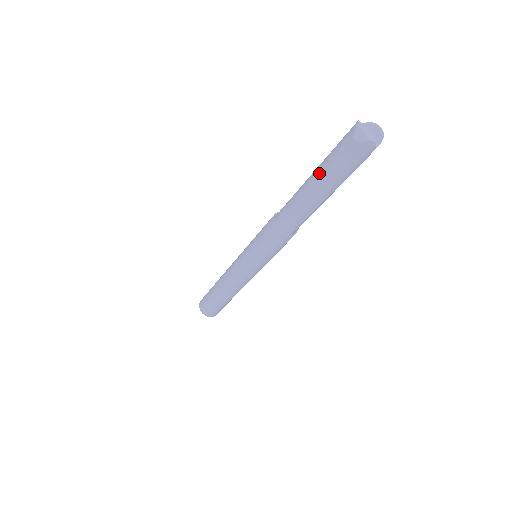
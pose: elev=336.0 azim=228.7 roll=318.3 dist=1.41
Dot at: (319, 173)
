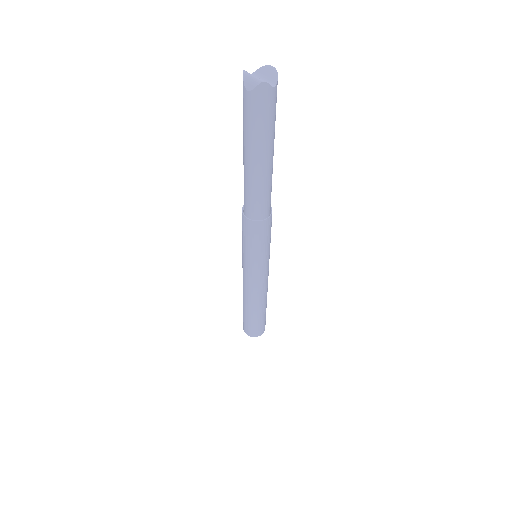
Dot at: (244, 143)
